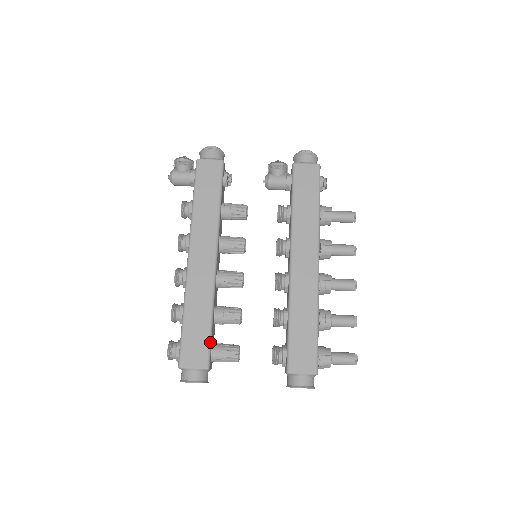
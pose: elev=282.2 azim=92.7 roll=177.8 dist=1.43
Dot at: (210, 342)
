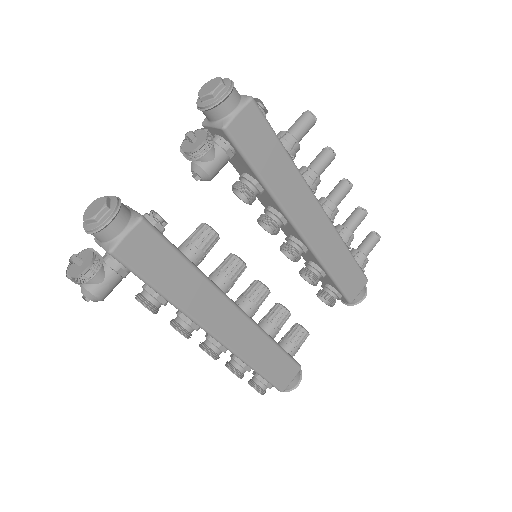
Dot at: (289, 356)
